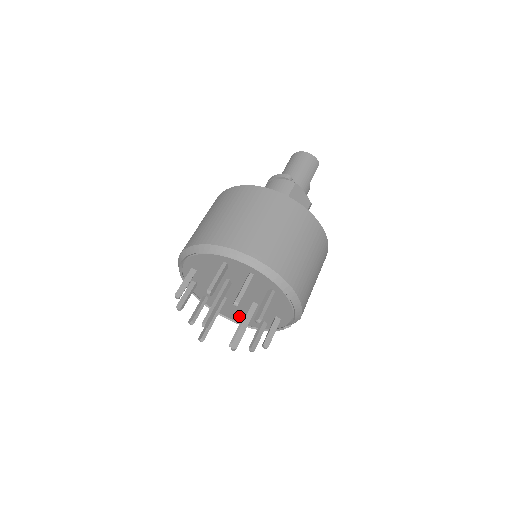
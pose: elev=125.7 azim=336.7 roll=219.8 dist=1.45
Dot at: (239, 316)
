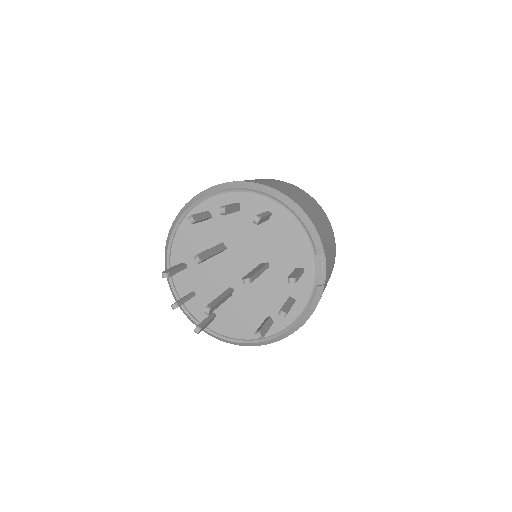
Dot at: (261, 319)
